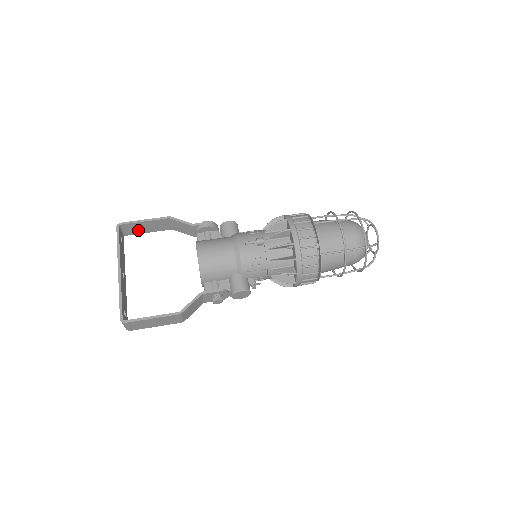
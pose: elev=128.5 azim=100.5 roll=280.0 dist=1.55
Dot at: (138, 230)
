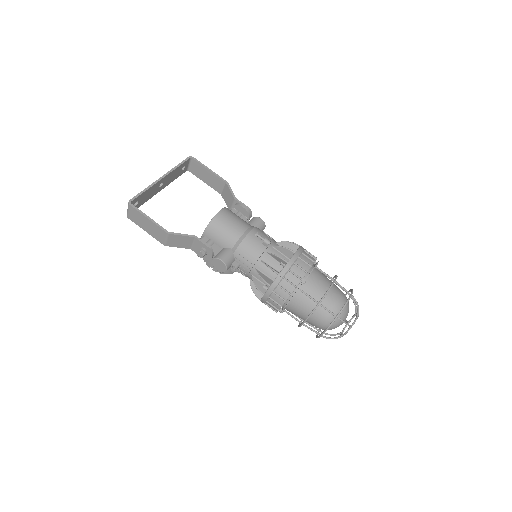
Dot at: (200, 174)
